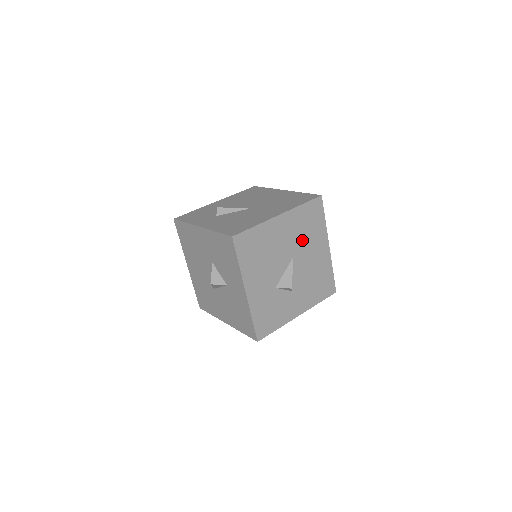
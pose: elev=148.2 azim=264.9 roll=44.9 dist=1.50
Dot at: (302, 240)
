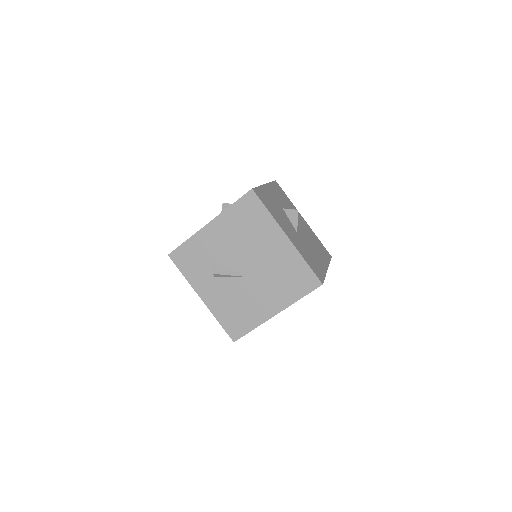
Dot at: occluded
